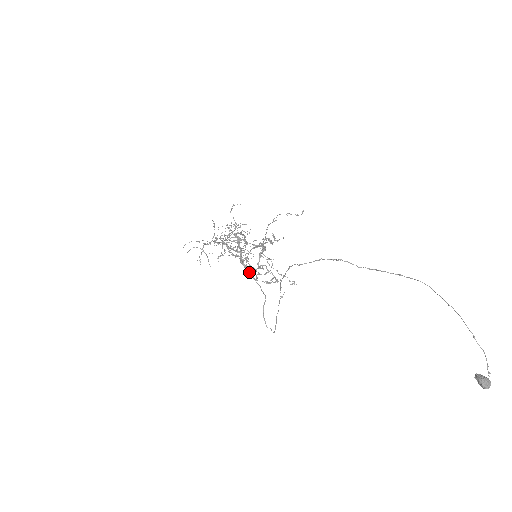
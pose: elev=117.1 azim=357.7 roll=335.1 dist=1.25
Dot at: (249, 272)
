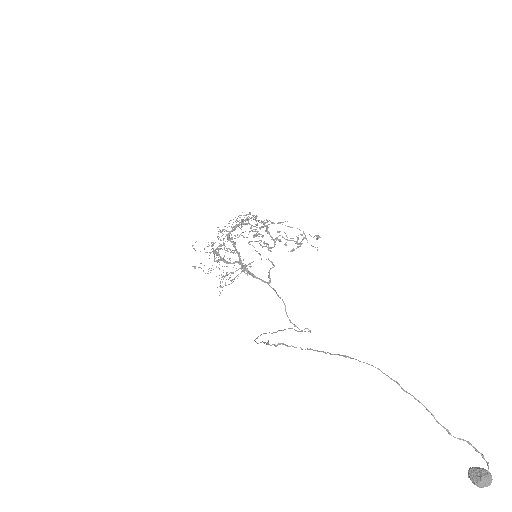
Dot at: (258, 278)
